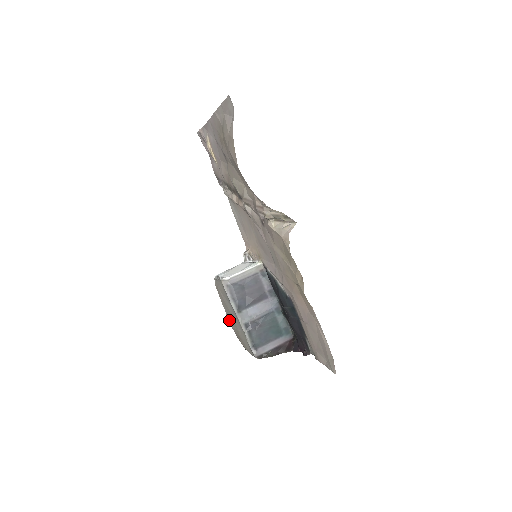
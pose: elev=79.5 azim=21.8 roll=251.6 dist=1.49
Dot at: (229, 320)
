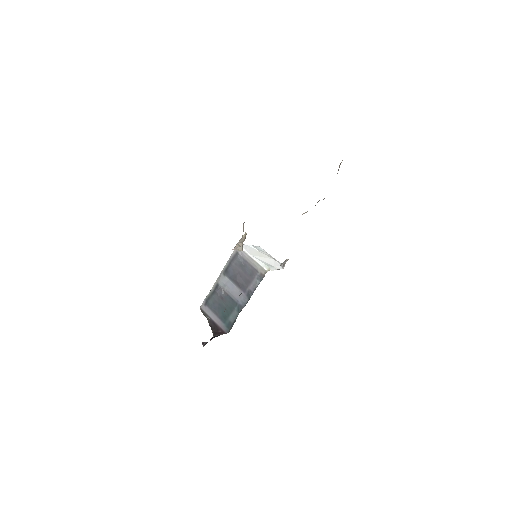
Dot at: occluded
